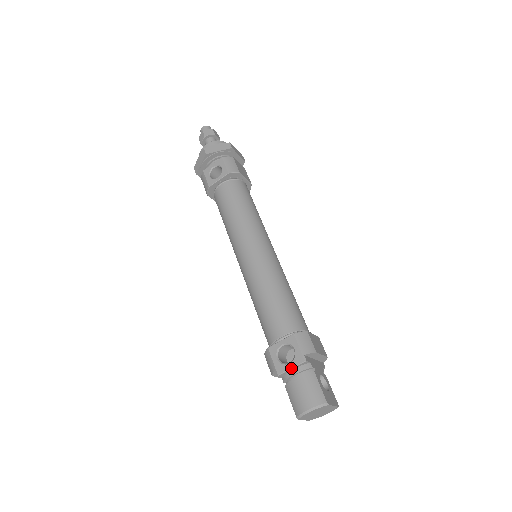
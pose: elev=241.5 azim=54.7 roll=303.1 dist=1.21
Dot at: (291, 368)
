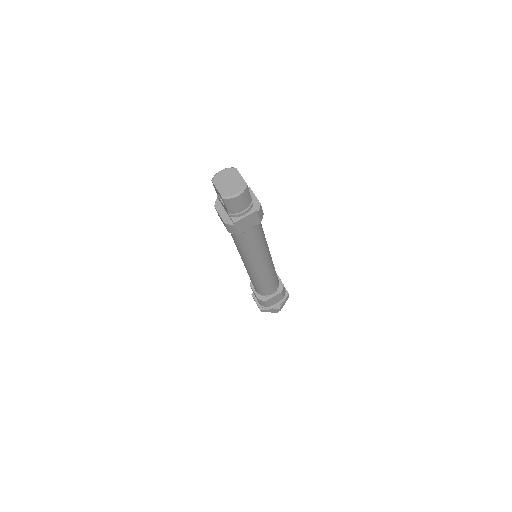
Dot at: occluded
